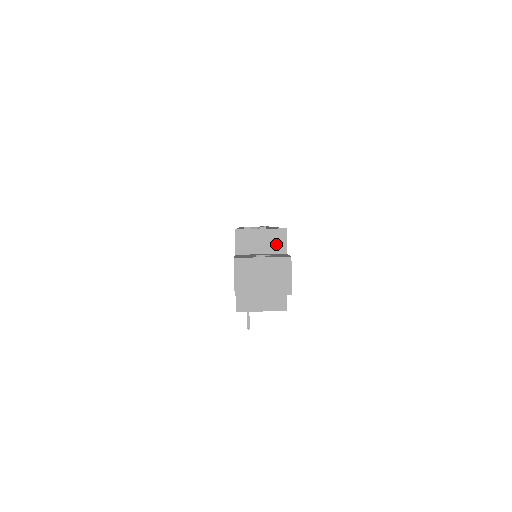
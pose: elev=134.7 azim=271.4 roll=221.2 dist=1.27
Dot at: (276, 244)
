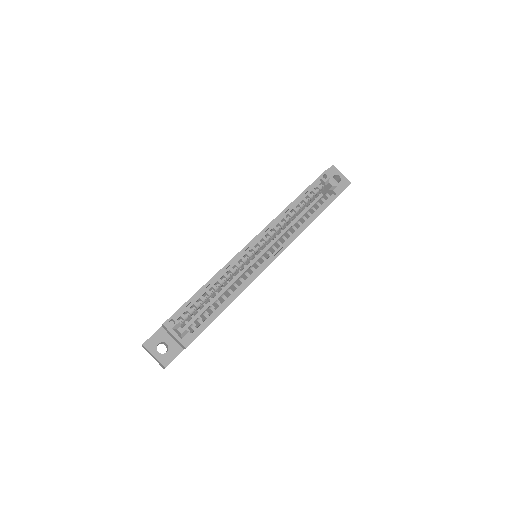
Dot at: (180, 344)
